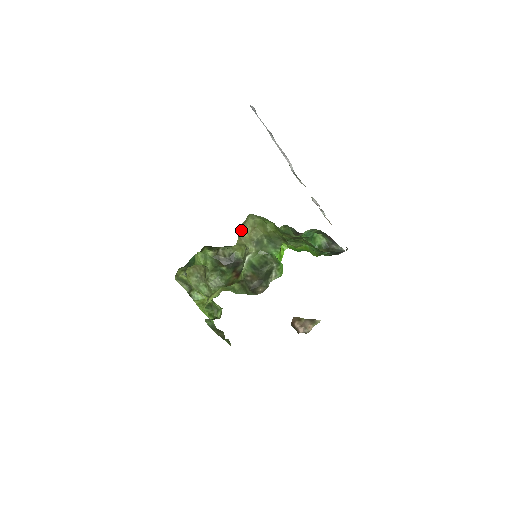
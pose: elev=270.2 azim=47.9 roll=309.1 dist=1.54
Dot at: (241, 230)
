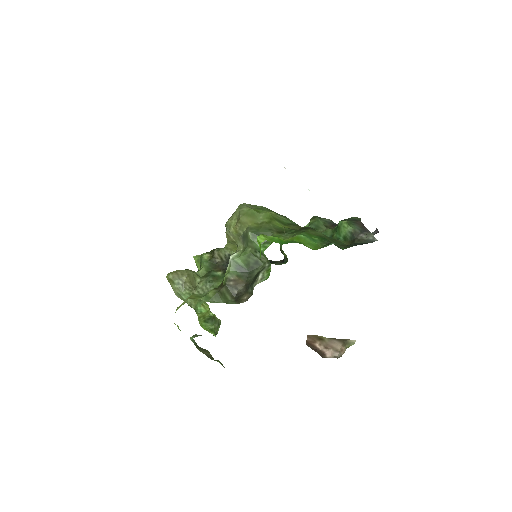
Dot at: (227, 224)
